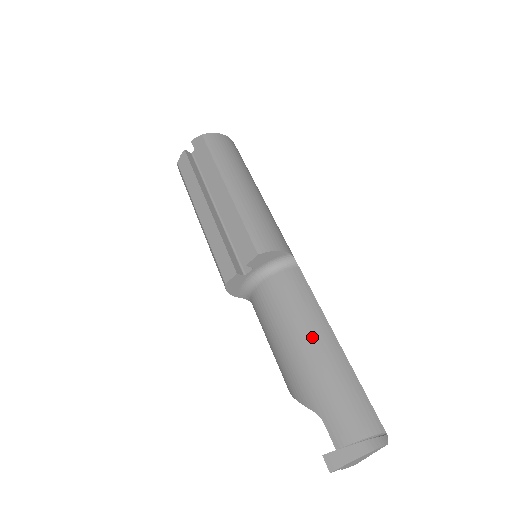
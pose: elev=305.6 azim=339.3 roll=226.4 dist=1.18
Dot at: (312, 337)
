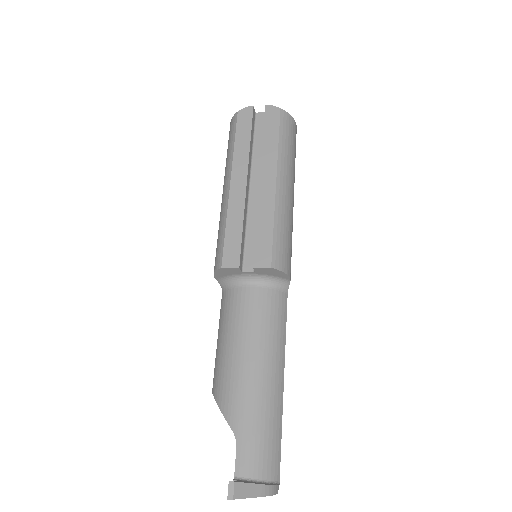
Dot at: (268, 367)
